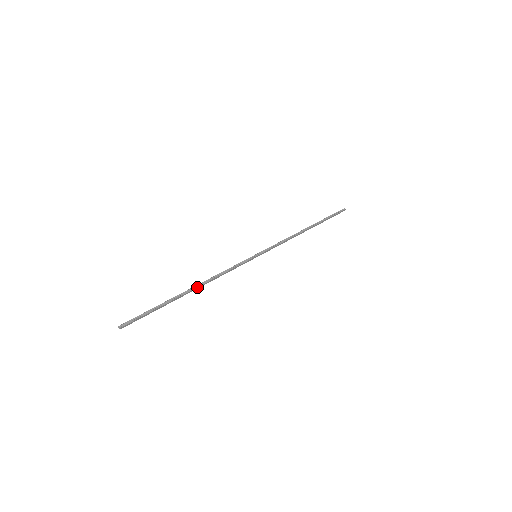
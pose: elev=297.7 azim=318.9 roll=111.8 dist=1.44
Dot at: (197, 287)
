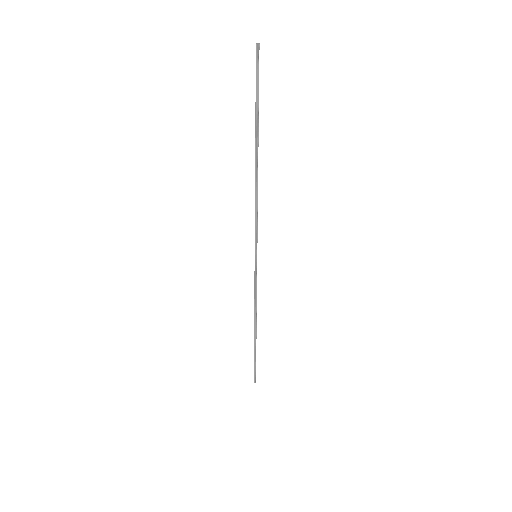
Dot at: (256, 326)
